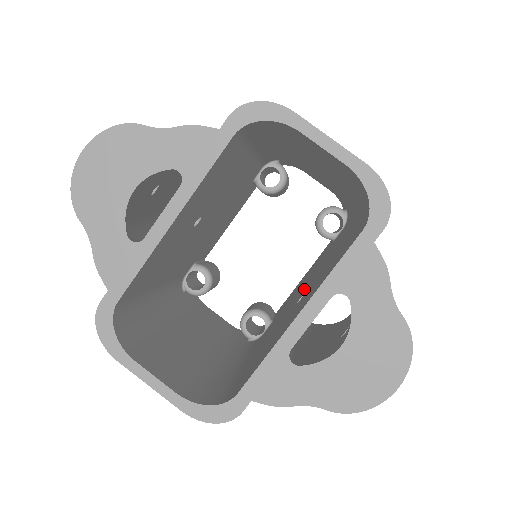
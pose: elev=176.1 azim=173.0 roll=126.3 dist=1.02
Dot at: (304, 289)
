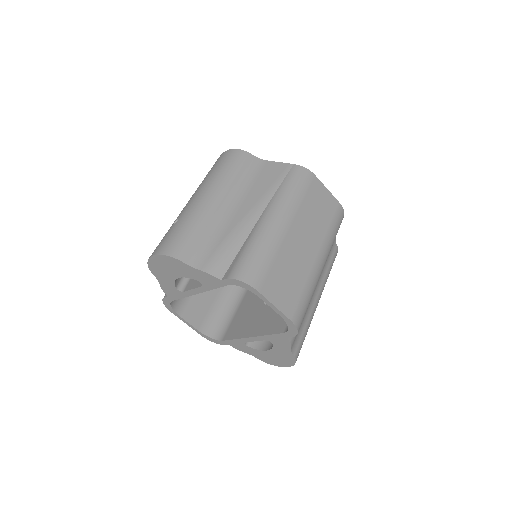
Dot at: occluded
